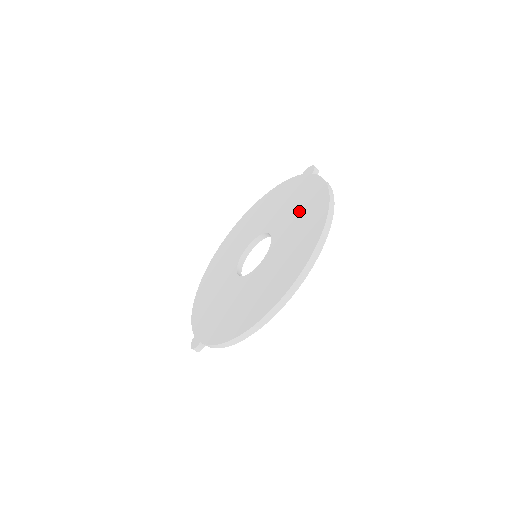
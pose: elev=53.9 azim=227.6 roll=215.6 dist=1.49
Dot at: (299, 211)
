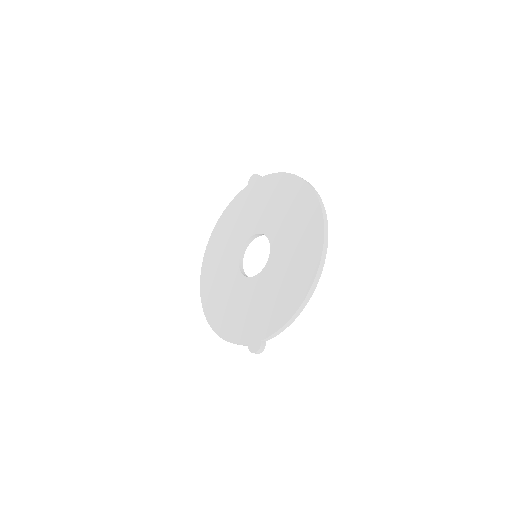
Dot at: (274, 202)
